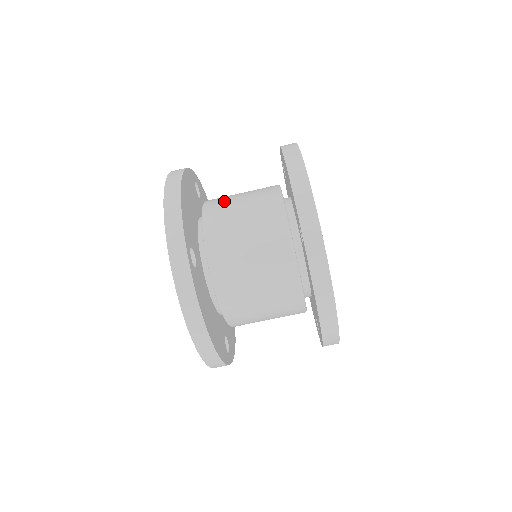
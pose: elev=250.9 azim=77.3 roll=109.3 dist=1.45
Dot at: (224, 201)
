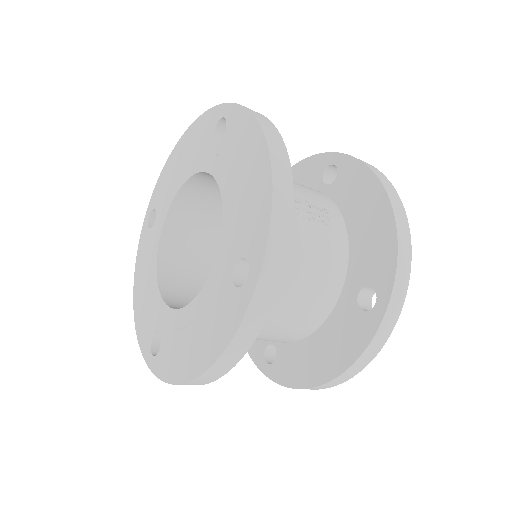
Dot at: occluded
